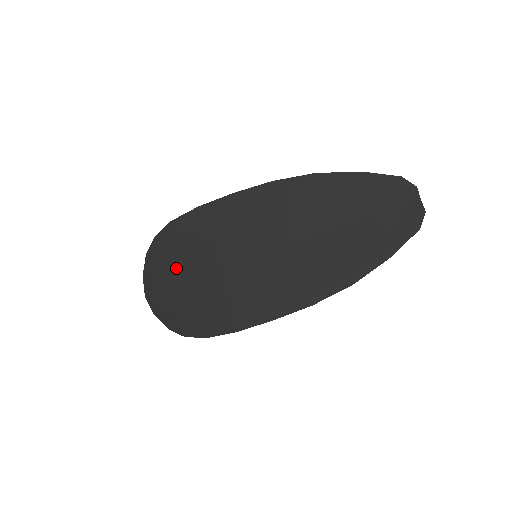
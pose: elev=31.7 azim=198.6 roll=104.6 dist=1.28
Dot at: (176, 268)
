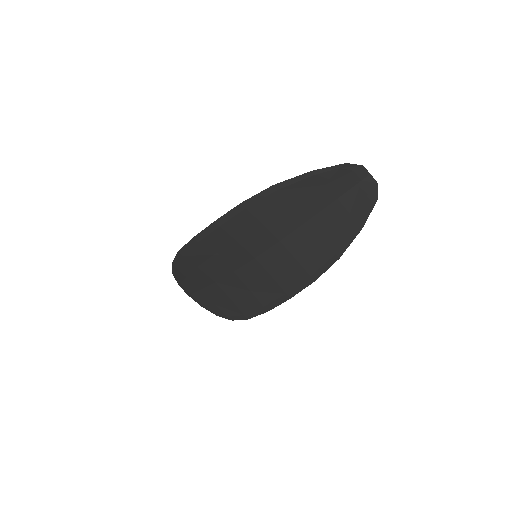
Dot at: (200, 277)
